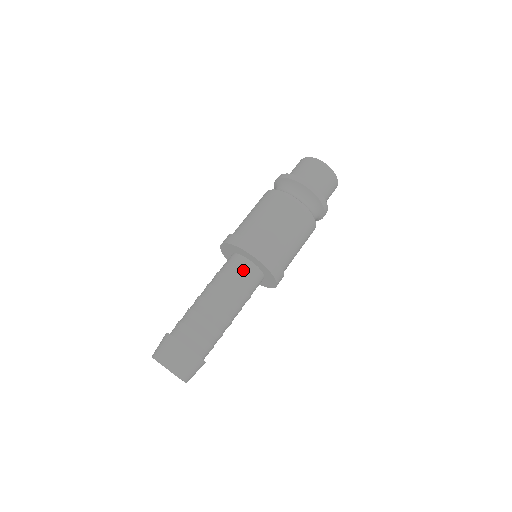
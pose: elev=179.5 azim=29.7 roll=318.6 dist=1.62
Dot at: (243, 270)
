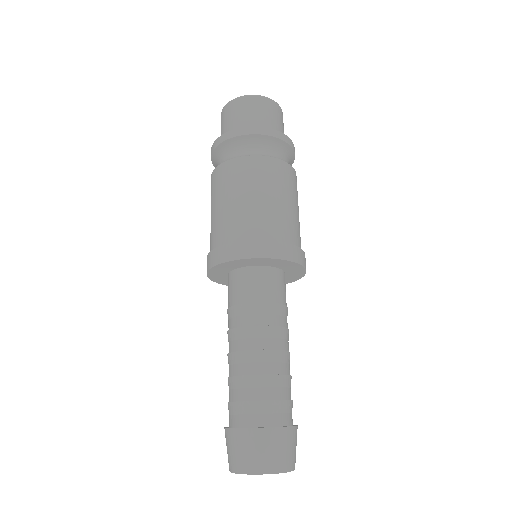
Dot at: (275, 284)
